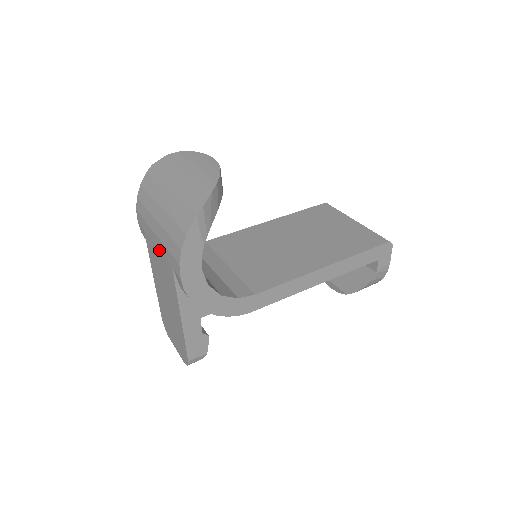
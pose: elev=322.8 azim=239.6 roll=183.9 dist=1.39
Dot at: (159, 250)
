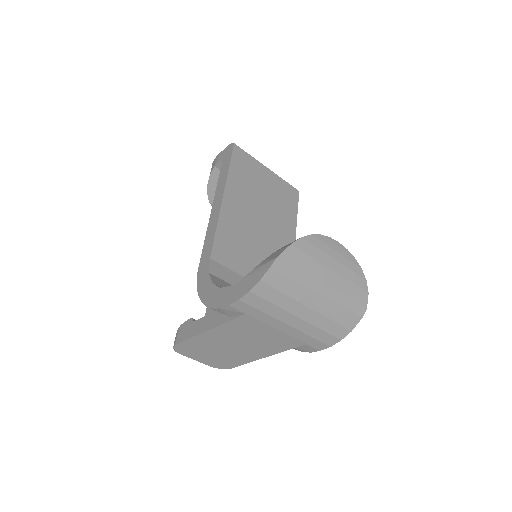
Dot at: (283, 332)
